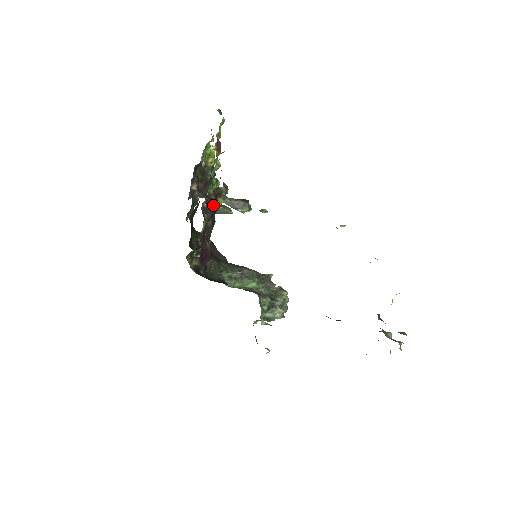
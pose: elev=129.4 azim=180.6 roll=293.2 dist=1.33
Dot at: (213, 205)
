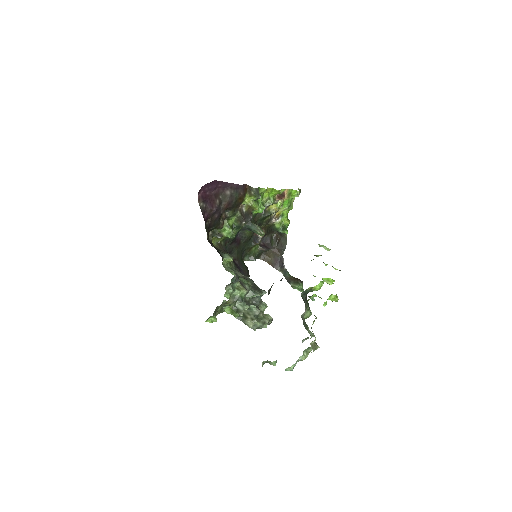
Dot at: (253, 223)
